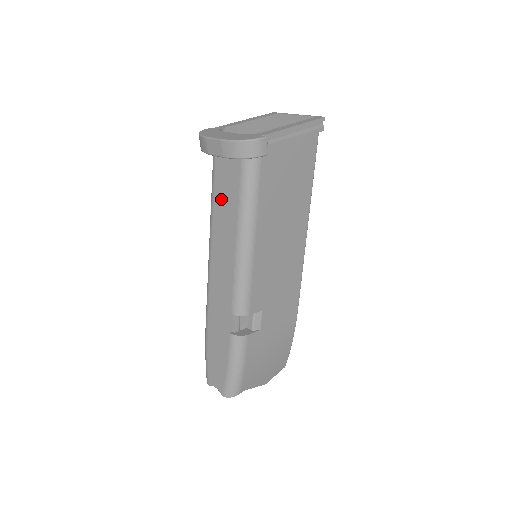
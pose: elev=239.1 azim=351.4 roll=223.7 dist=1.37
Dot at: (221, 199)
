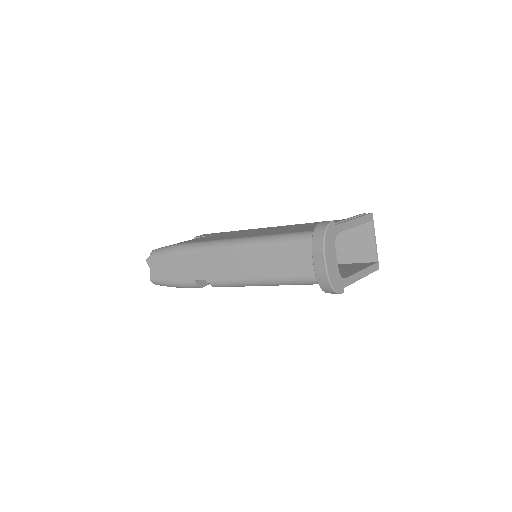
Dot at: (283, 256)
